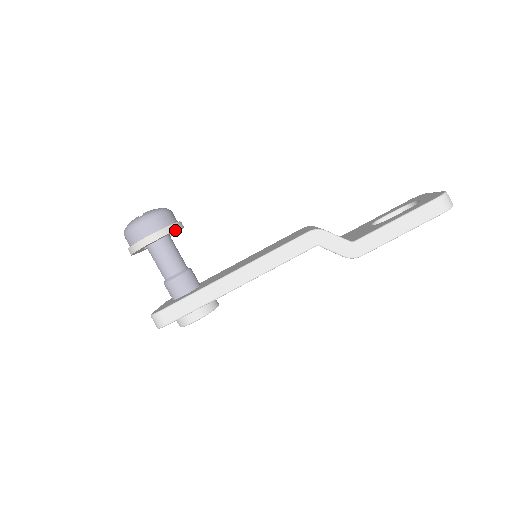
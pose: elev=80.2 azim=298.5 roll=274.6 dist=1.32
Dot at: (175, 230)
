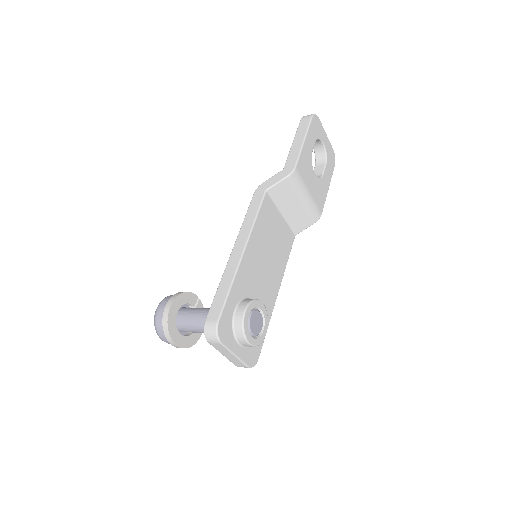
Dot at: (186, 292)
